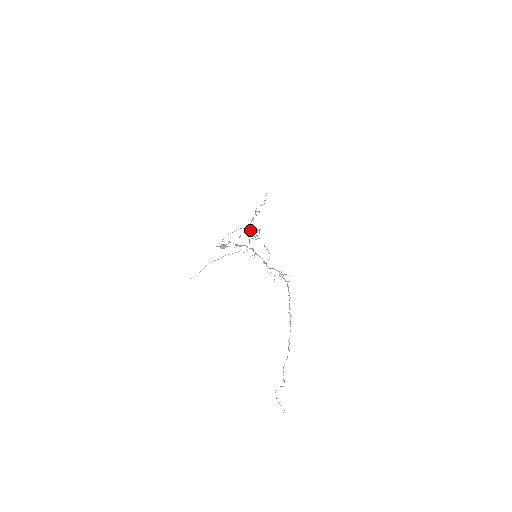
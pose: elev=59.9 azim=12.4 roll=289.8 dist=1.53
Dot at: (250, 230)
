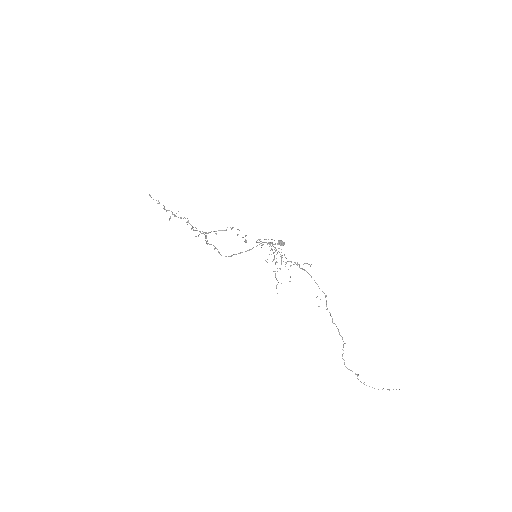
Dot at: occluded
